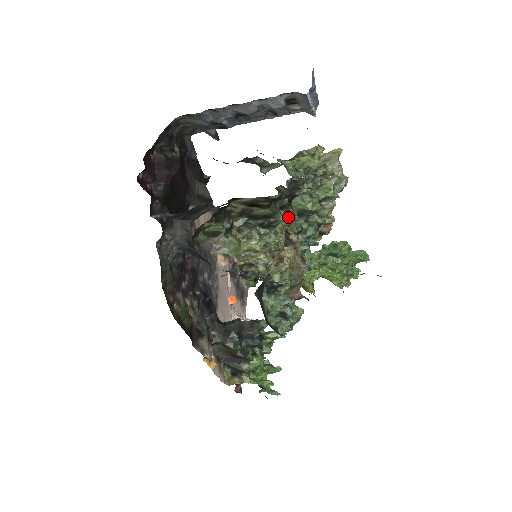
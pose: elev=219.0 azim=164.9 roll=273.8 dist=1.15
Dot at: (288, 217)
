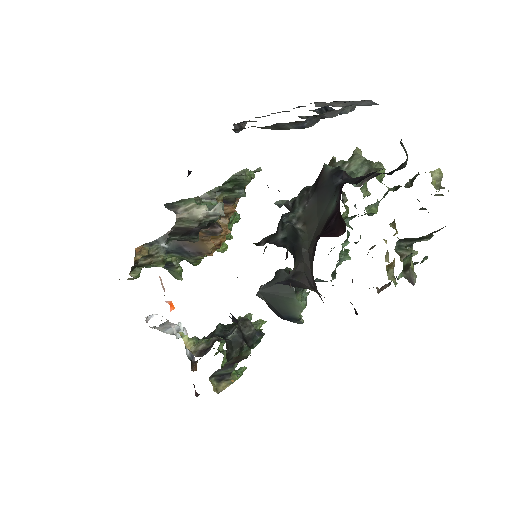
Dot at: (396, 229)
